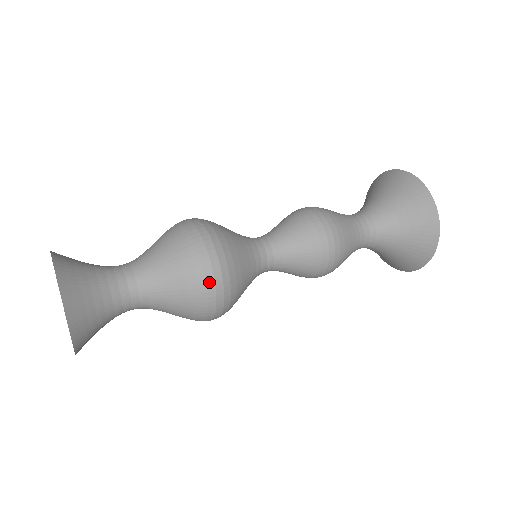
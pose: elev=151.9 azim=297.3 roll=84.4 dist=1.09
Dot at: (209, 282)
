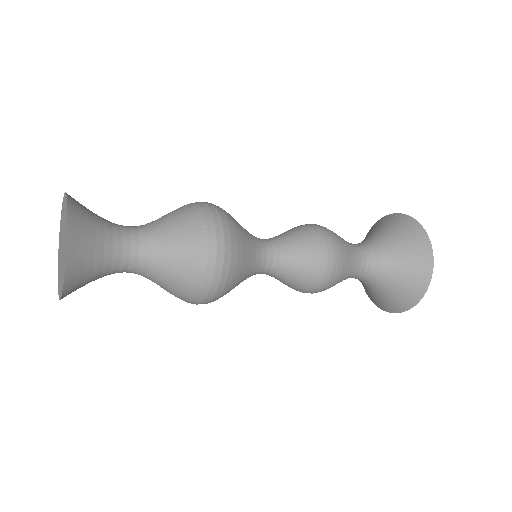
Dot at: (205, 210)
